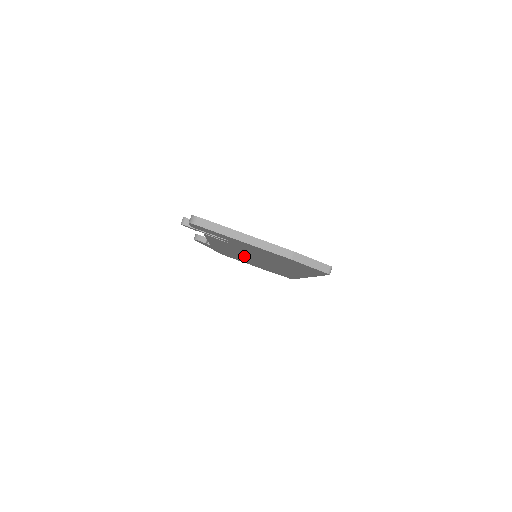
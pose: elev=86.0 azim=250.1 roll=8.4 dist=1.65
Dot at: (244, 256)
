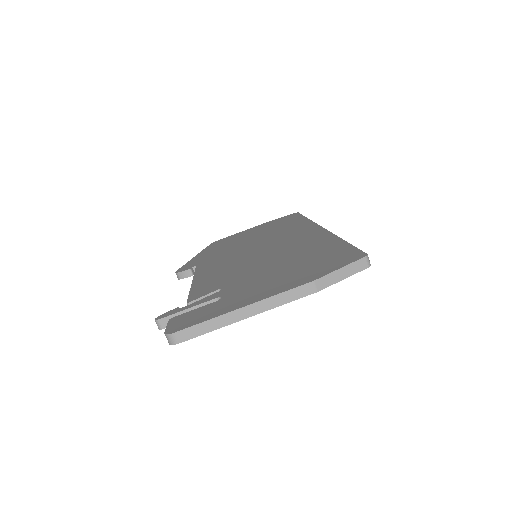
Dot at: occluded
